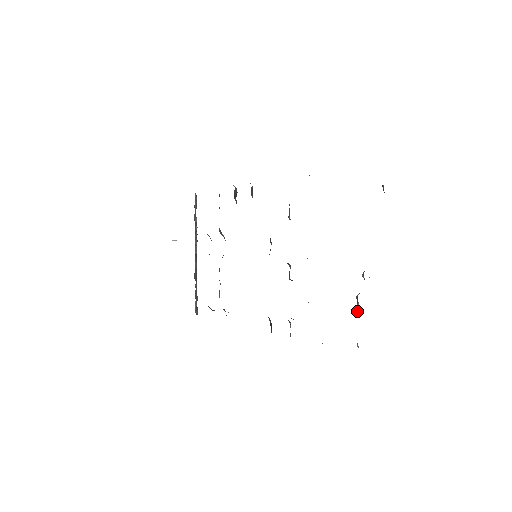
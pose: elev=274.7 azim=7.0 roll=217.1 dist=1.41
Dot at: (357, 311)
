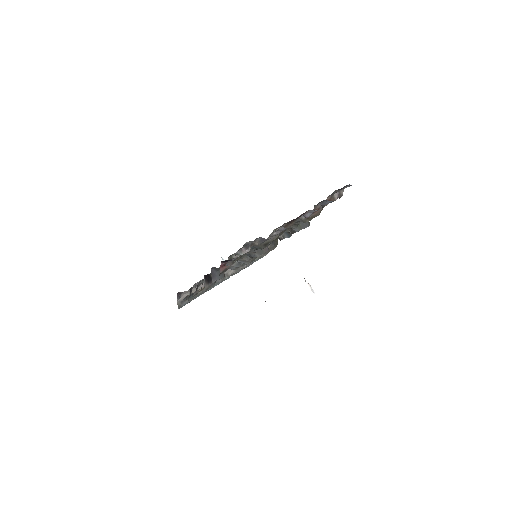
Dot at: occluded
